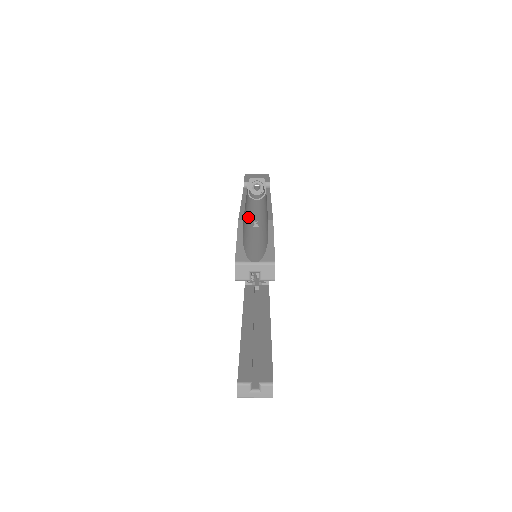
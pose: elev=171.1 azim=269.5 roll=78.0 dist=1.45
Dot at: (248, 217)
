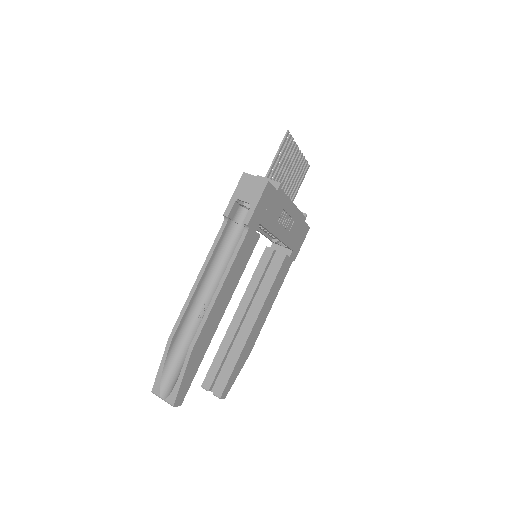
Dot at: (201, 296)
